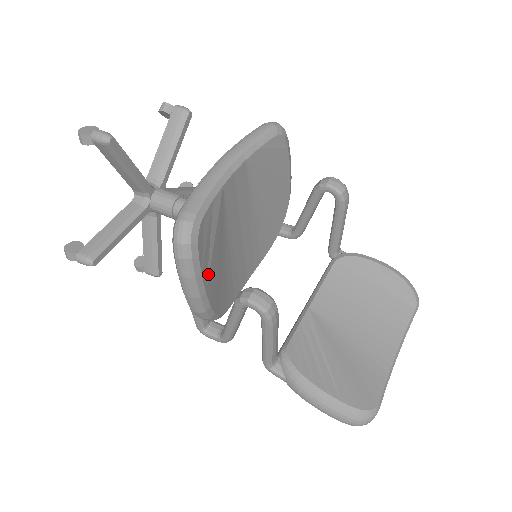
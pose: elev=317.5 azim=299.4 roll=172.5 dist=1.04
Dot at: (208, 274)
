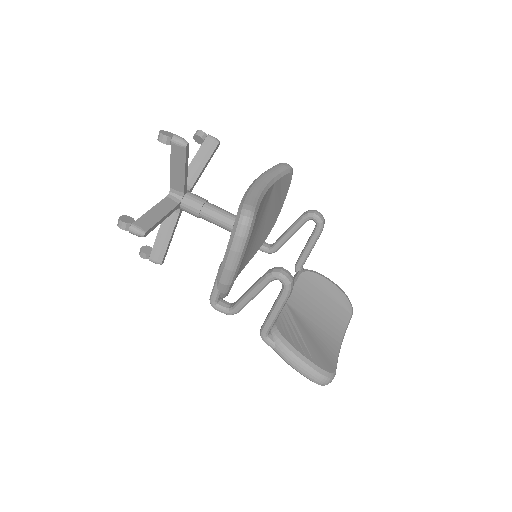
Dot at: occluded
